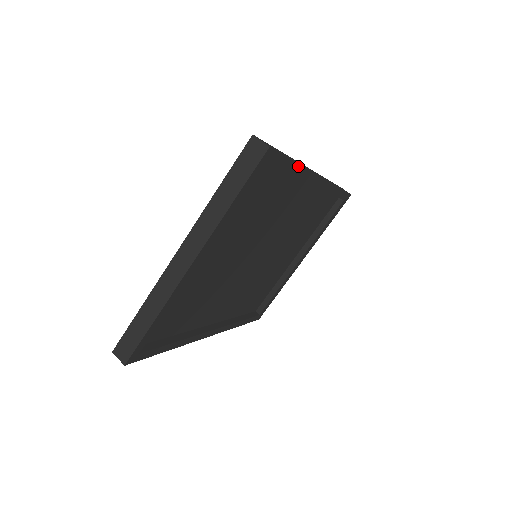
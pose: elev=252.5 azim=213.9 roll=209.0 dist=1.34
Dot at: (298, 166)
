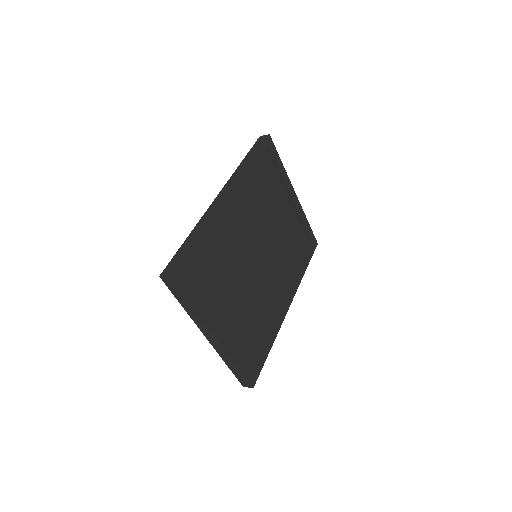
Dot at: (201, 234)
